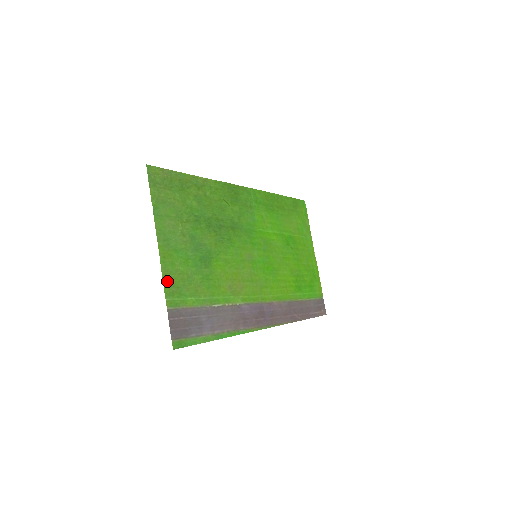
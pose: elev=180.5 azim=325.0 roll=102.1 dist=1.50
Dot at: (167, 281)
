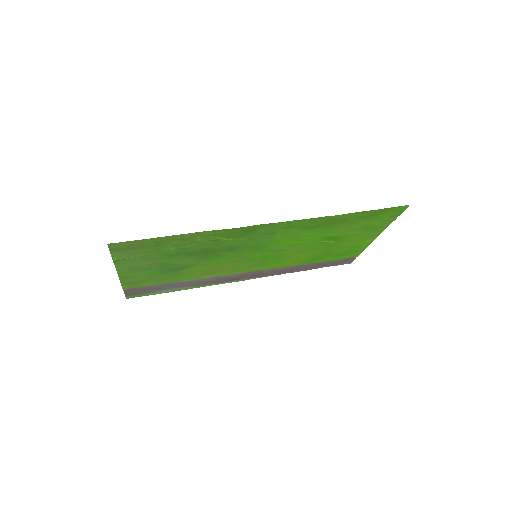
Dot at: (125, 282)
